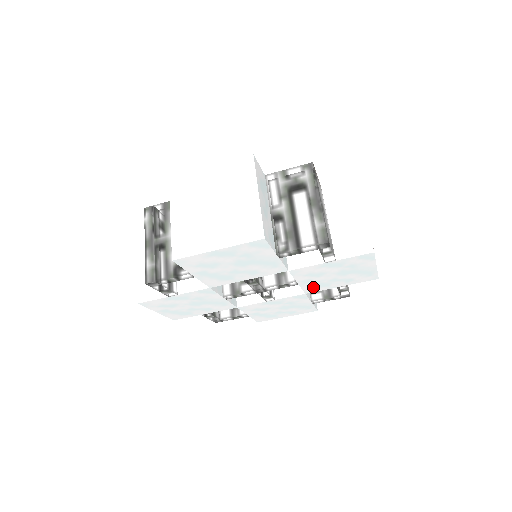
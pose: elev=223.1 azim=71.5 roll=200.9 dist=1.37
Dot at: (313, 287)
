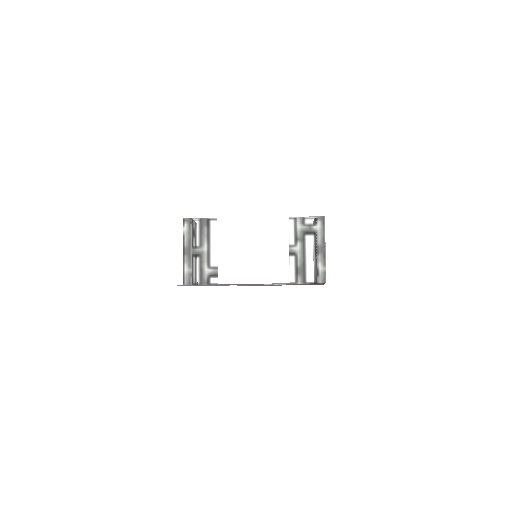
Dot at: occluded
